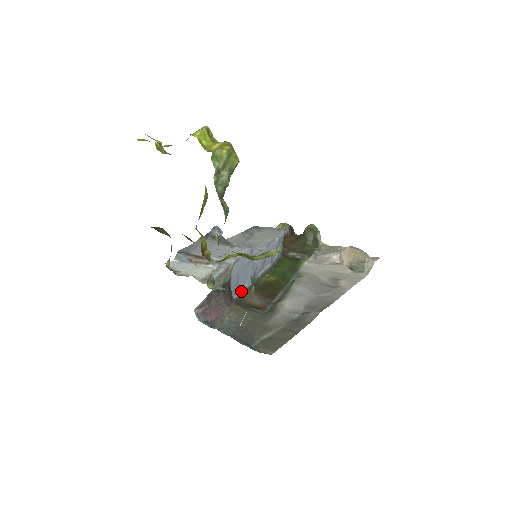
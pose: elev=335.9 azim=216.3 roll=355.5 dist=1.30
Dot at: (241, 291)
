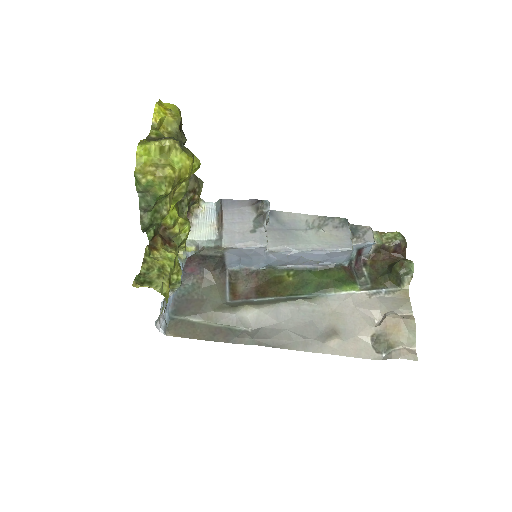
Dot at: (246, 268)
